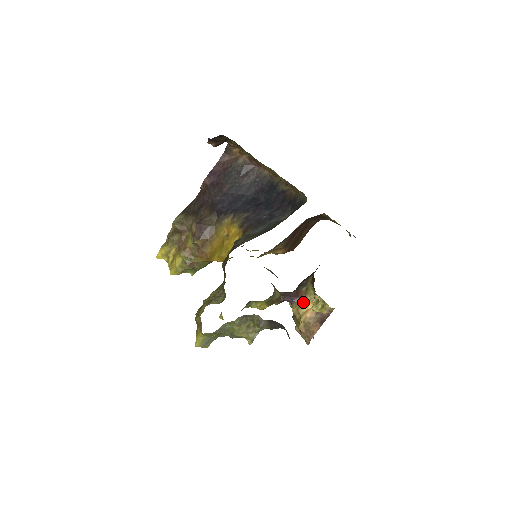
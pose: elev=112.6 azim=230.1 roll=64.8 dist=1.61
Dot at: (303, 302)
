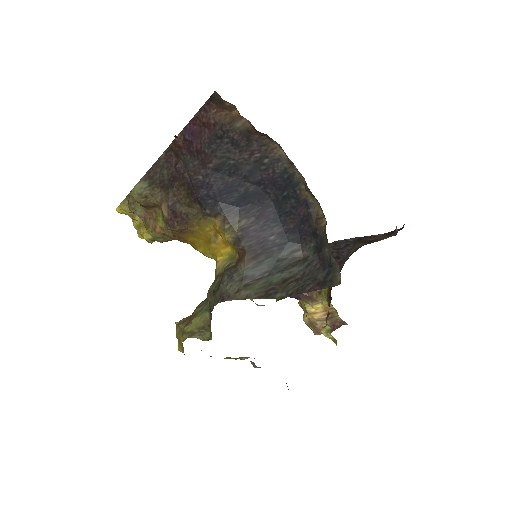
Dot at: (312, 303)
